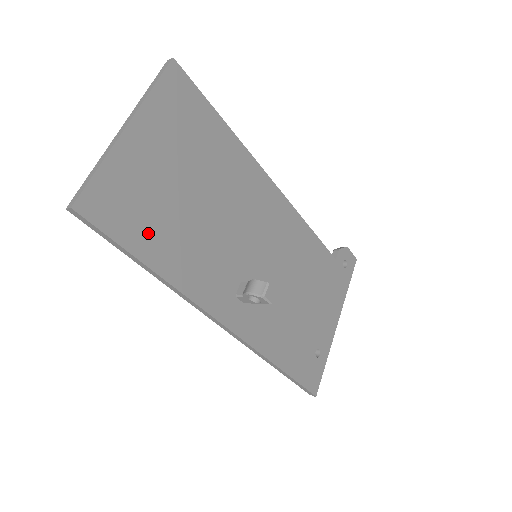
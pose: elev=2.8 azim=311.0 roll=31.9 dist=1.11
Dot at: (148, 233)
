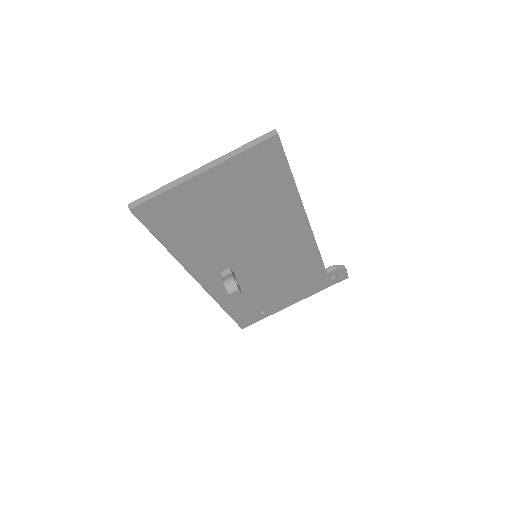
Dot at: (176, 231)
